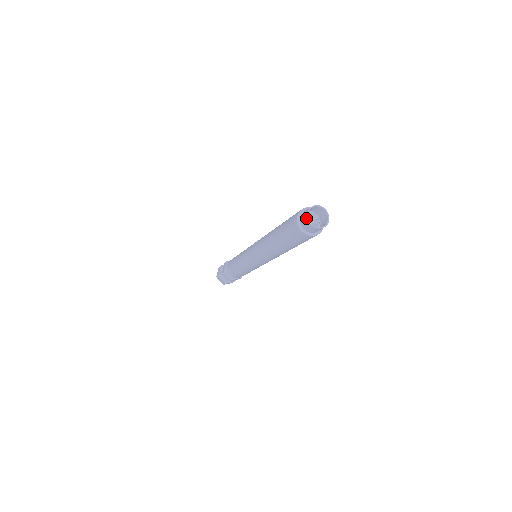
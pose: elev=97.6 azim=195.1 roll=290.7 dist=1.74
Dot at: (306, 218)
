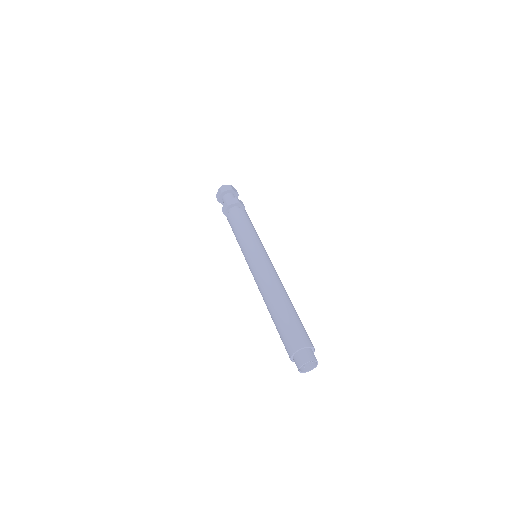
Dot at: occluded
